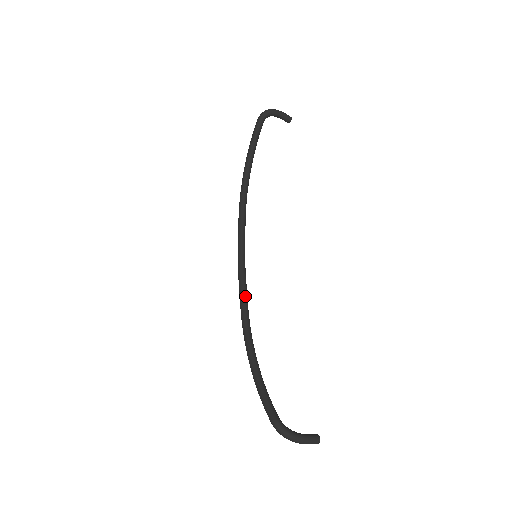
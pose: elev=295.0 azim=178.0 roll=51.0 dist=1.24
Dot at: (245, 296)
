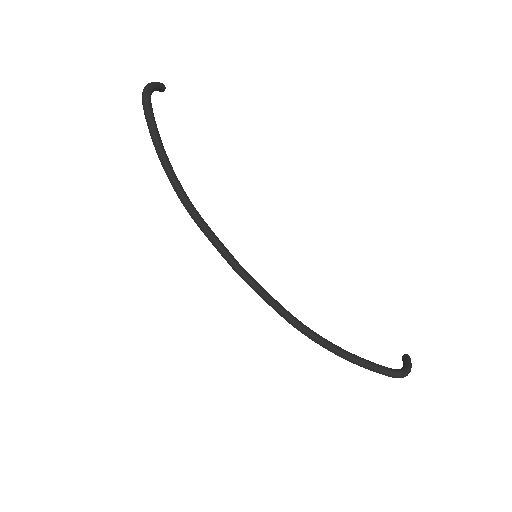
Dot at: (273, 299)
